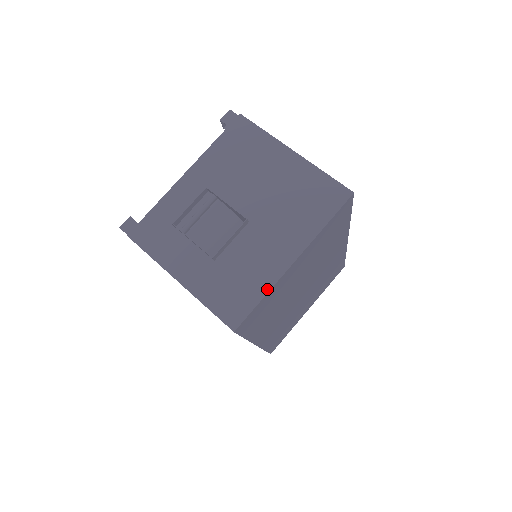
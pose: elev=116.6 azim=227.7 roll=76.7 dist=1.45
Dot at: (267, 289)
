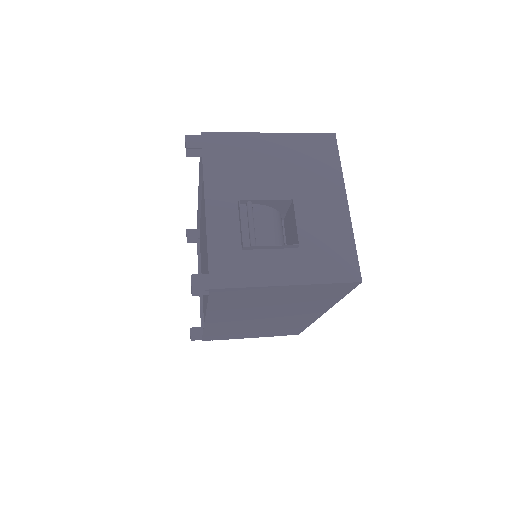
Dot at: (351, 236)
